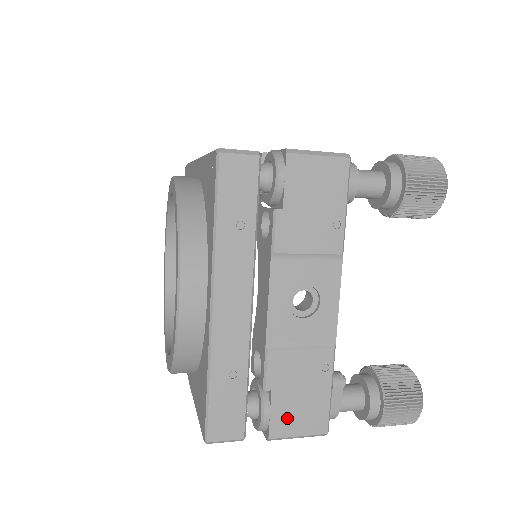
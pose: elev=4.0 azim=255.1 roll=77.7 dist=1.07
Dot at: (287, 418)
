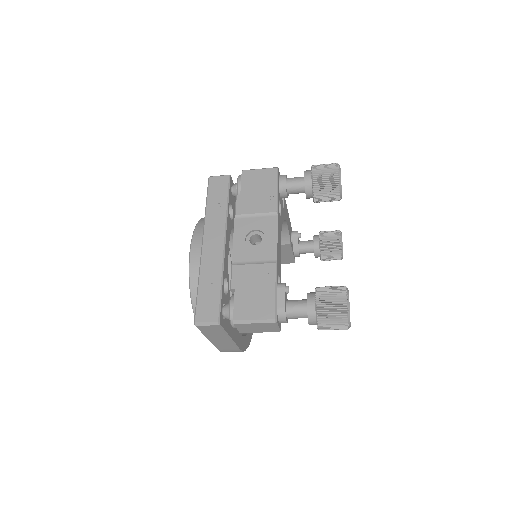
Dot at: (245, 307)
